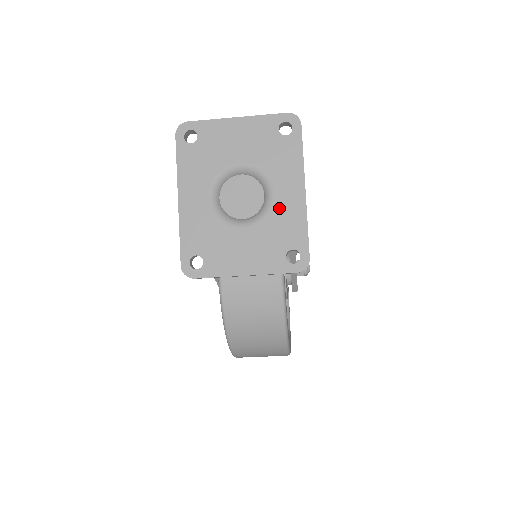
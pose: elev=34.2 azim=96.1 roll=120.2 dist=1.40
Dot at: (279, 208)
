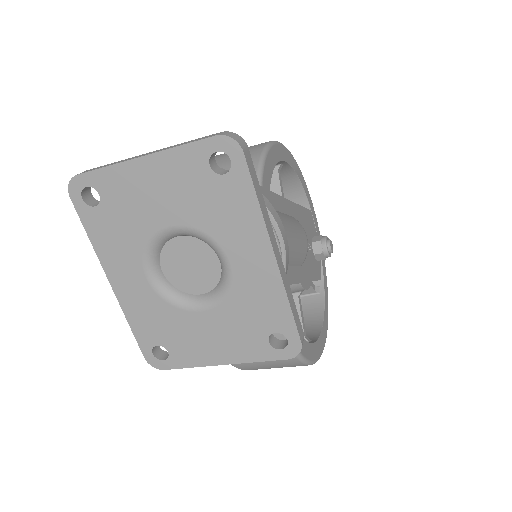
Dot at: (243, 282)
